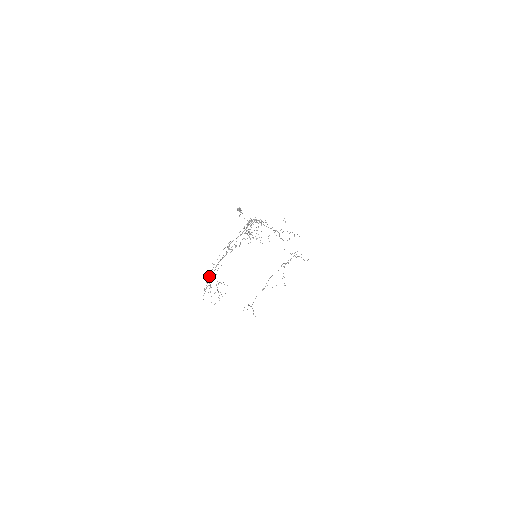
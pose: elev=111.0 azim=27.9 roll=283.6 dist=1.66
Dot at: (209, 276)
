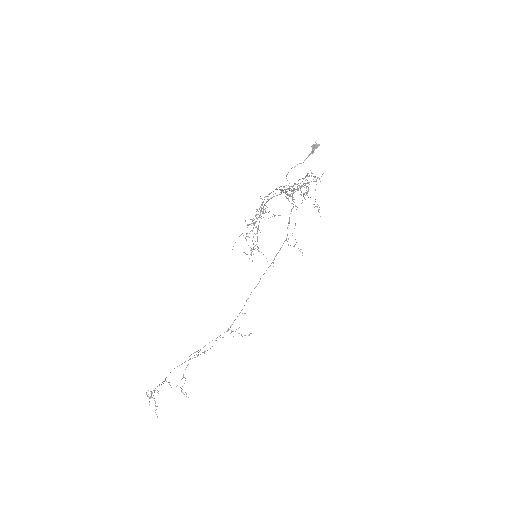
Dot at: (260, 206)
